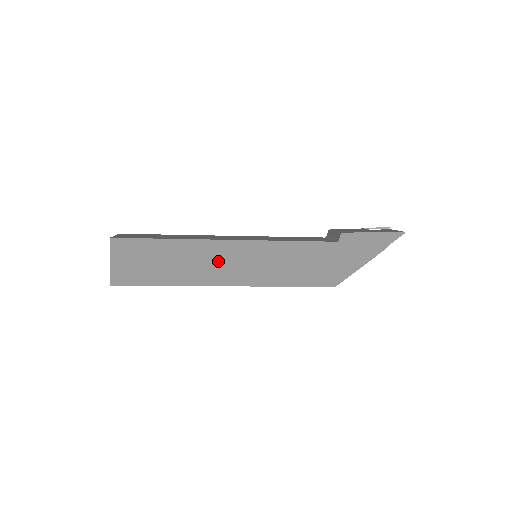
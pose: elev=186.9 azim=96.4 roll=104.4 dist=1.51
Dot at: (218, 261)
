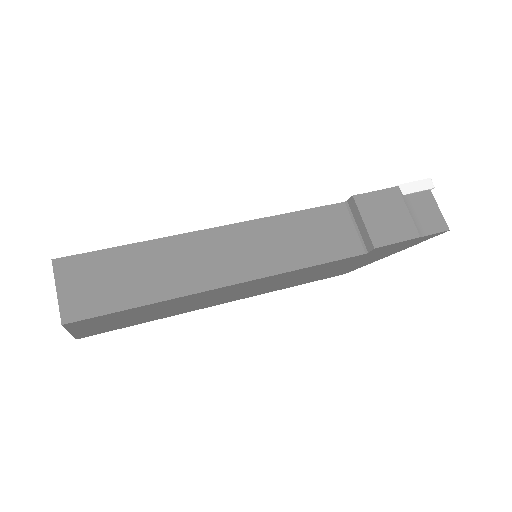
Dot at: (214, 297)
